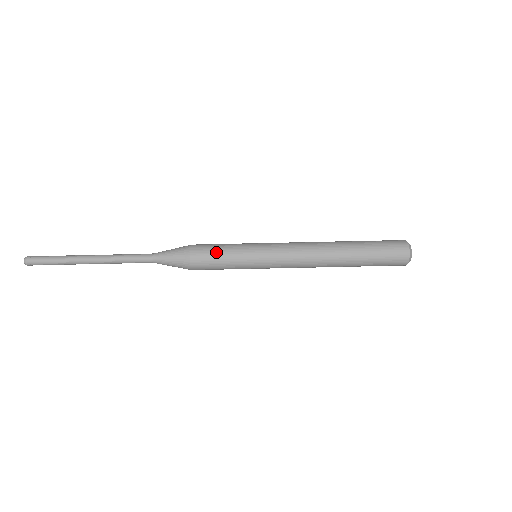
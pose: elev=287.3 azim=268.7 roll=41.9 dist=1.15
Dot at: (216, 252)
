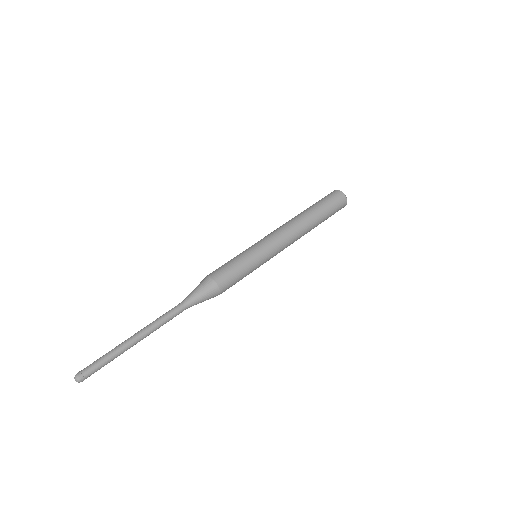
Dot at: (235, 271)
